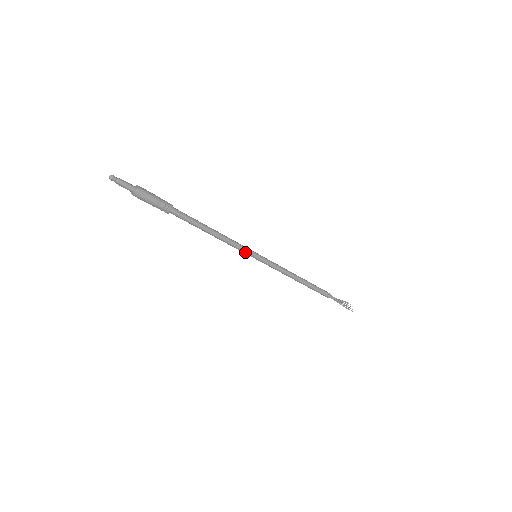
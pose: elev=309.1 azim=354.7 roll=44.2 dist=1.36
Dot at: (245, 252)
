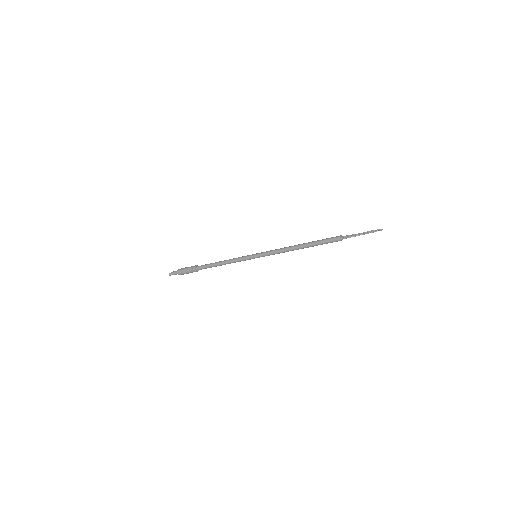
Dot at: (245, 258)
